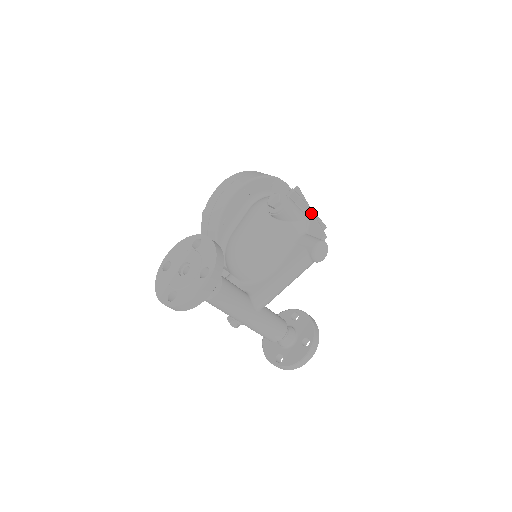
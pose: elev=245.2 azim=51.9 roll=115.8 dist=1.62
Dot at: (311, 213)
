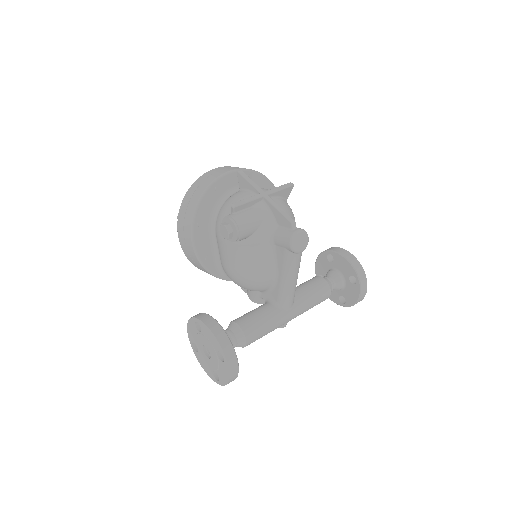
Dot at: (267, 201)
